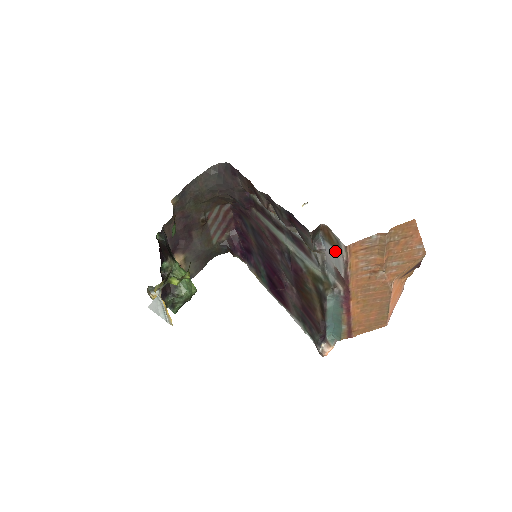
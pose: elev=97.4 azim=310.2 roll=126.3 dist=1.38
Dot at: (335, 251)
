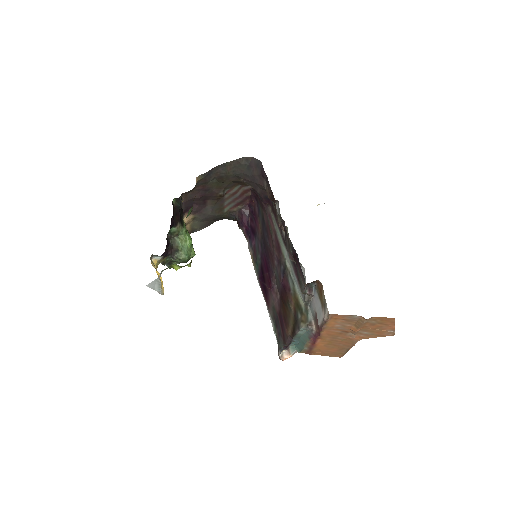
Dot at: (320, 305)
